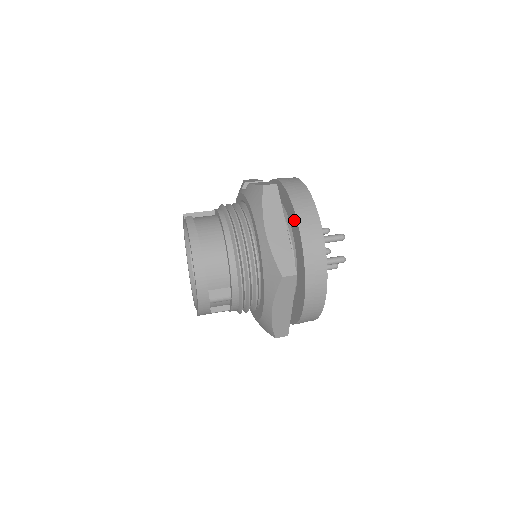
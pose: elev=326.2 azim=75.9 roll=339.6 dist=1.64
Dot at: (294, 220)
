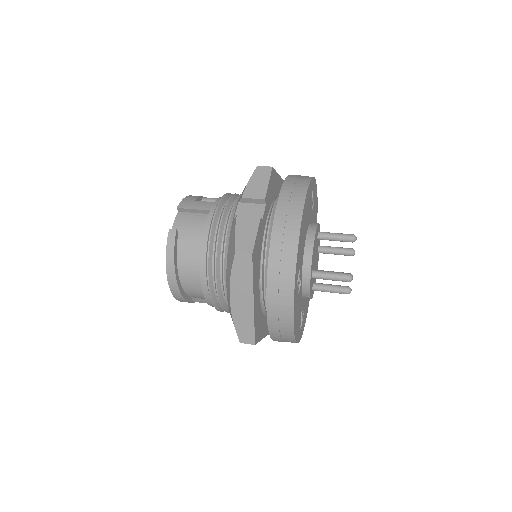
Dot at: occluded
